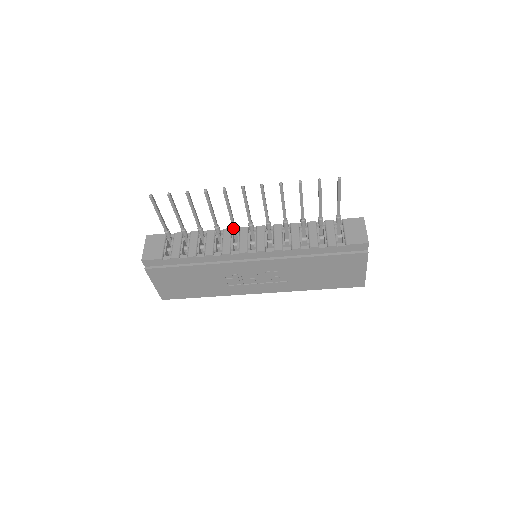
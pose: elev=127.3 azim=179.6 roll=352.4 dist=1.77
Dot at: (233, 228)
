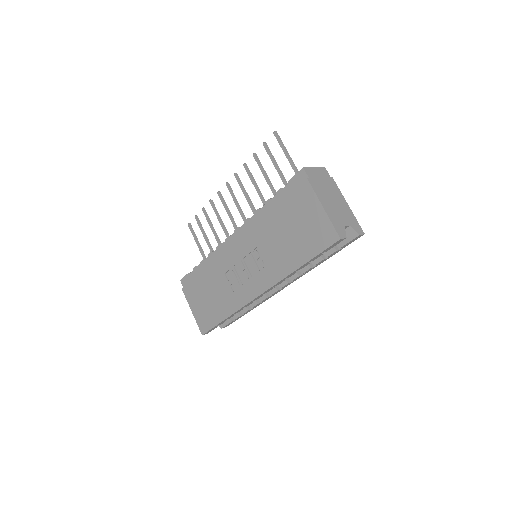
Dot at: occluded
